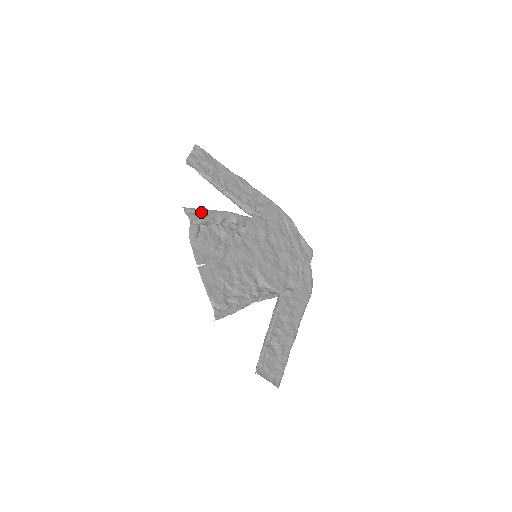
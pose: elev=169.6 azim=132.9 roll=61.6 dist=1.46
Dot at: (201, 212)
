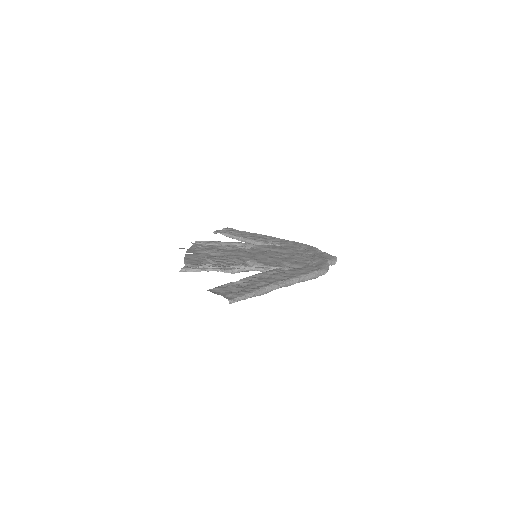
Dot at: occluded
